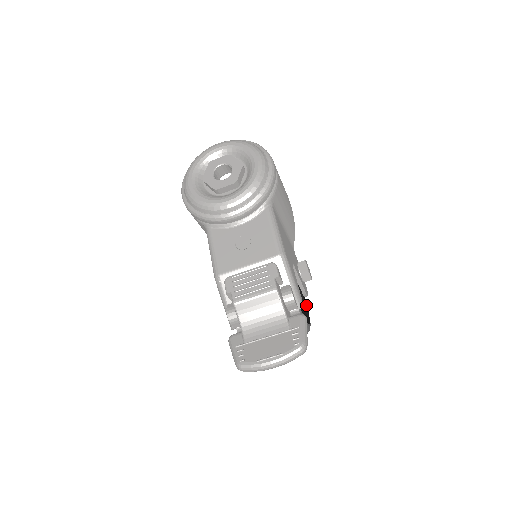
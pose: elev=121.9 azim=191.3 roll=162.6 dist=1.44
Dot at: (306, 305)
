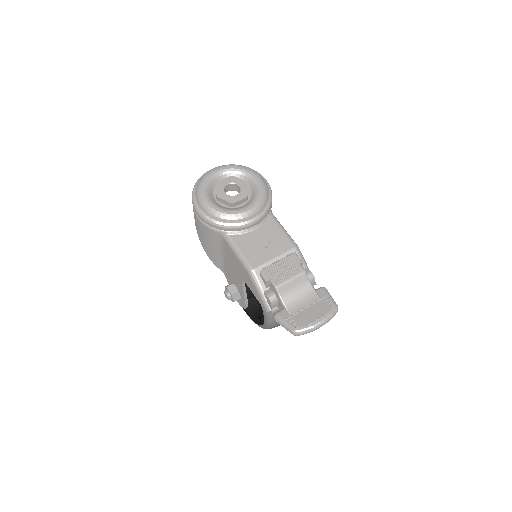
Dot at: occluded
